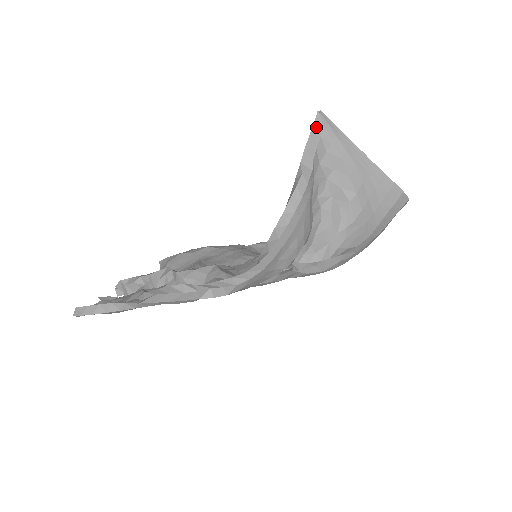
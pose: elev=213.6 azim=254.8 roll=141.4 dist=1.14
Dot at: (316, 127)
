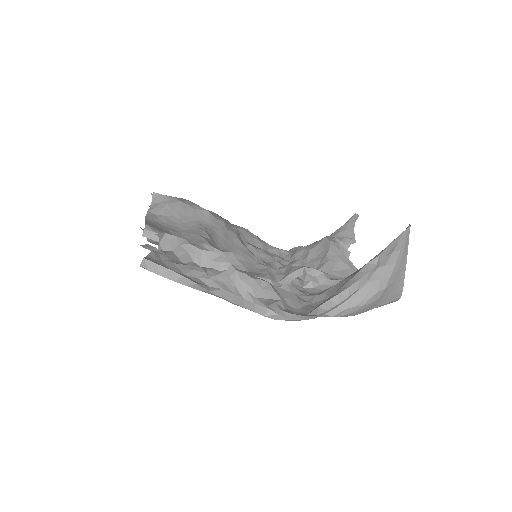
Dot at: (402, 235)
